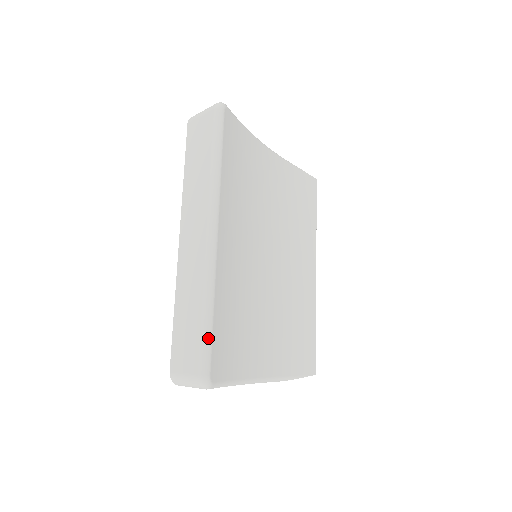
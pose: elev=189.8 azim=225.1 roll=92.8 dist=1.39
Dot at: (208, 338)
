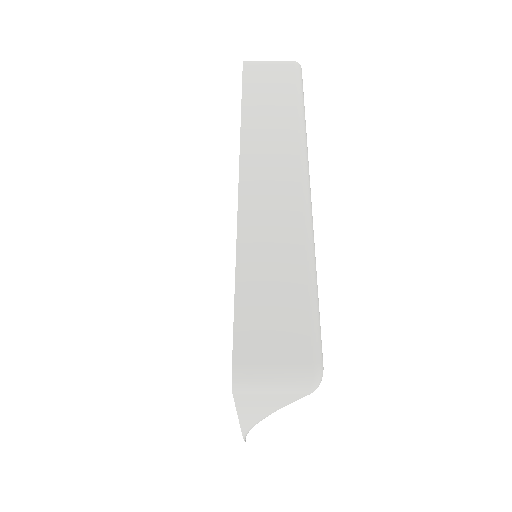
Dot at: (319, 312)
